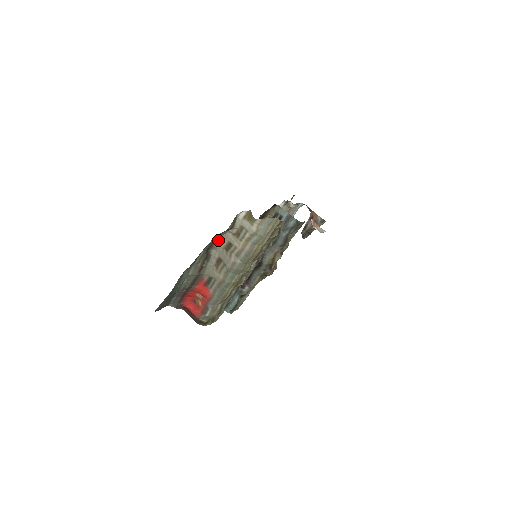
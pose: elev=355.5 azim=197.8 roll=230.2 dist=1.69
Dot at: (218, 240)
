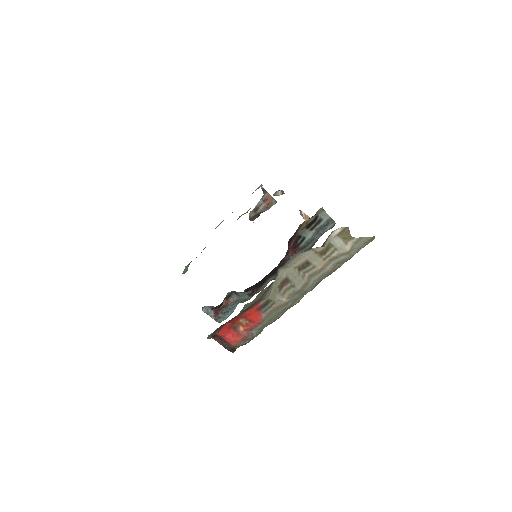
Dot at: (293, 258)
